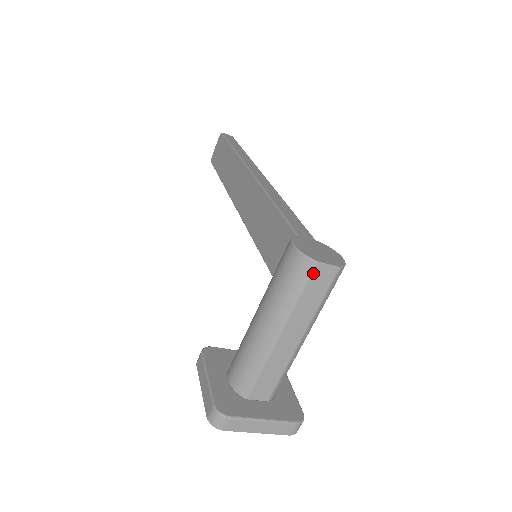
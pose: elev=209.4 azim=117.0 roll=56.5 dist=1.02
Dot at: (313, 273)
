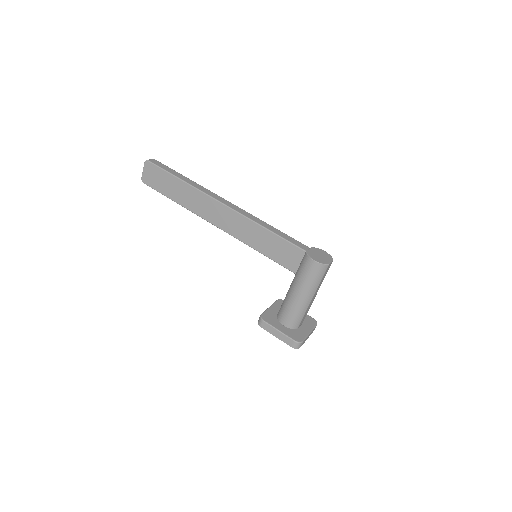
Dot at: (327, 269)
